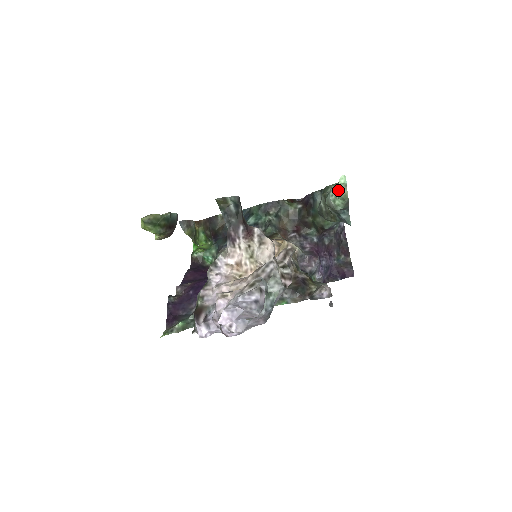
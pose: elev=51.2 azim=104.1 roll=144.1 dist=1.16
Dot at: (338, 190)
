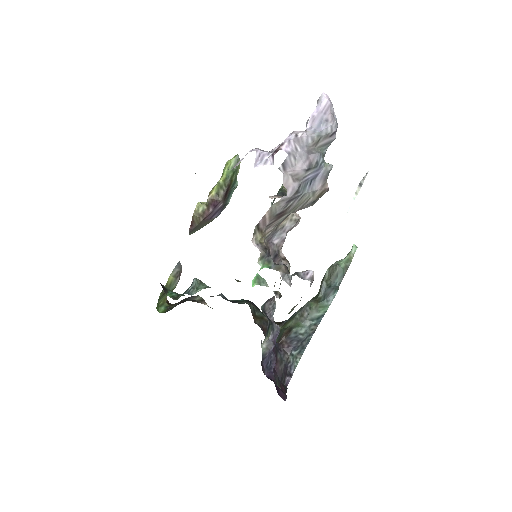
Dot at: occluded
